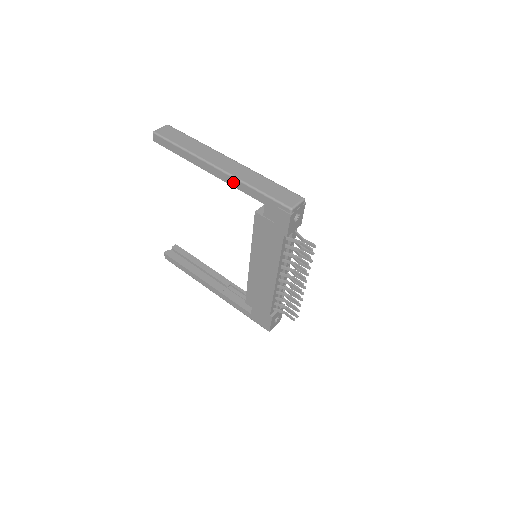
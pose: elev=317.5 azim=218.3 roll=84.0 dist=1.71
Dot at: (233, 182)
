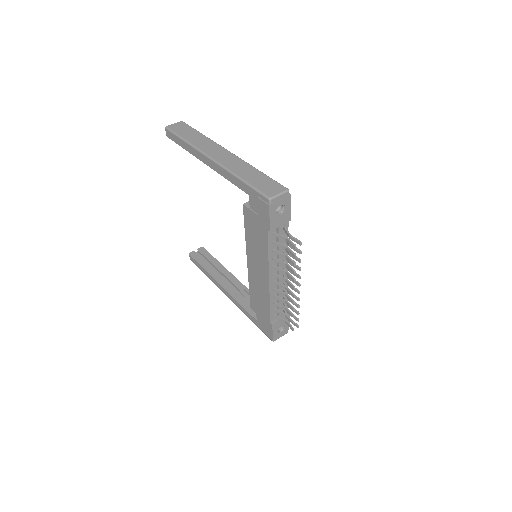
Dot at: (223, 173)
